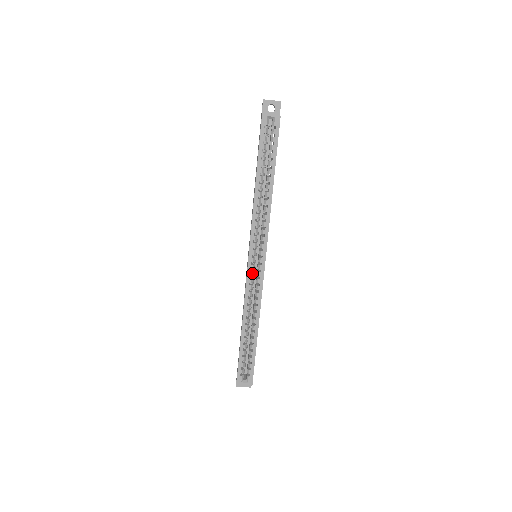
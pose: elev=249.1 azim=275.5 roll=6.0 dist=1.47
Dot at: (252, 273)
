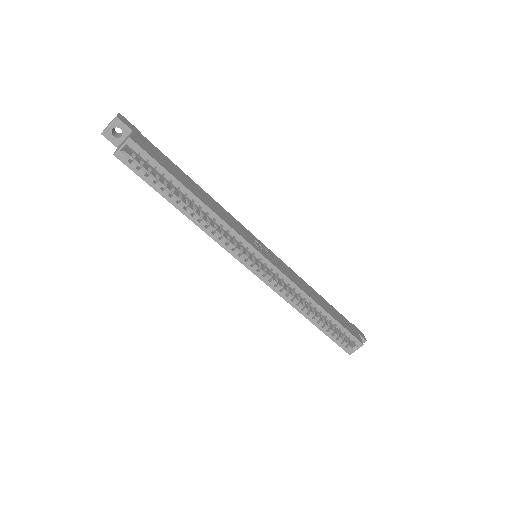
Dot at: (267, 277)
